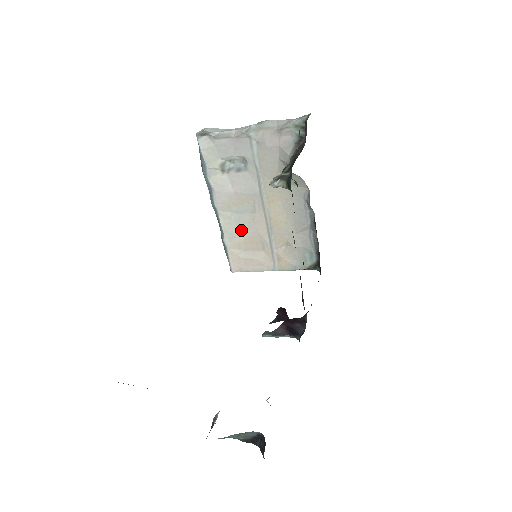
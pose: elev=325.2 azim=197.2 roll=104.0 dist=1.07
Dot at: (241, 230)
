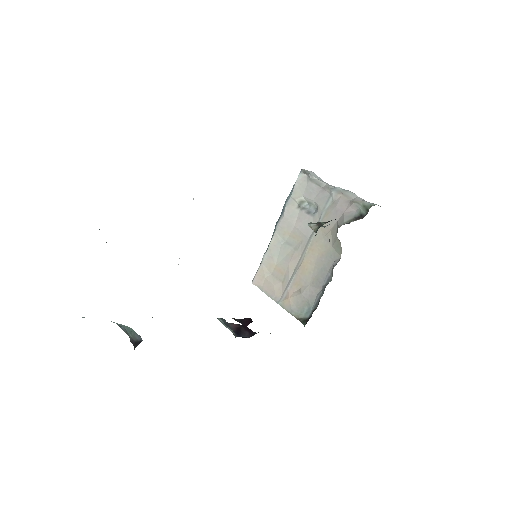
Dot at: (280, 257)
